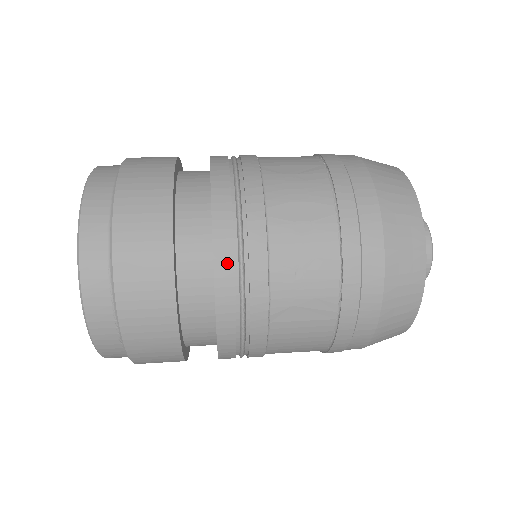
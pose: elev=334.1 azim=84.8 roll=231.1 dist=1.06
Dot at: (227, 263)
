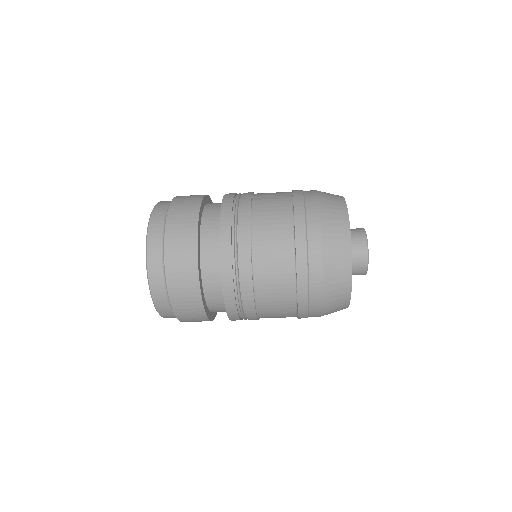
Dot at: occluded
